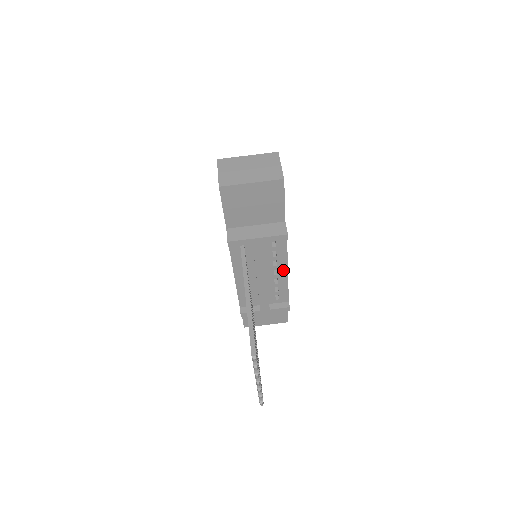
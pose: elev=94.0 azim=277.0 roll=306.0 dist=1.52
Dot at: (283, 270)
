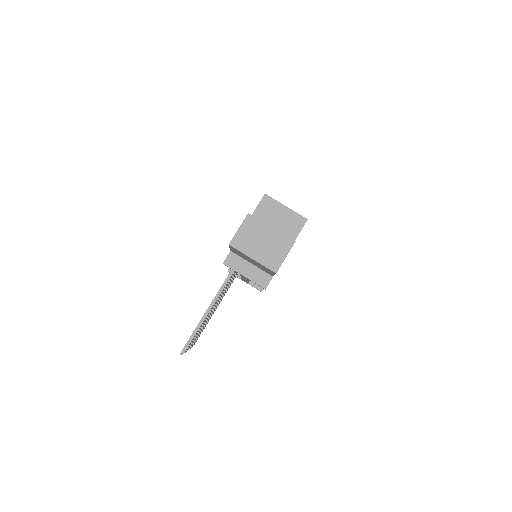
Dot at: occluded
